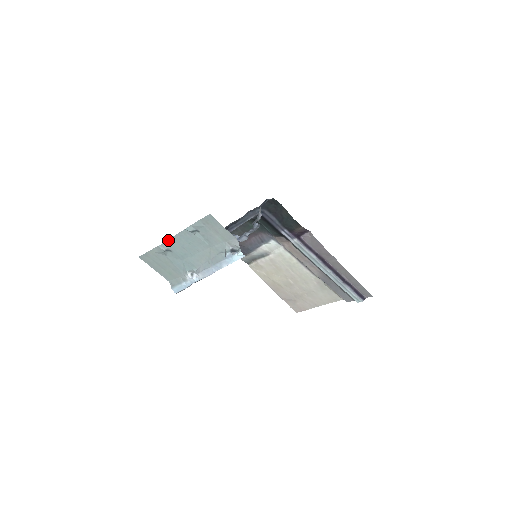
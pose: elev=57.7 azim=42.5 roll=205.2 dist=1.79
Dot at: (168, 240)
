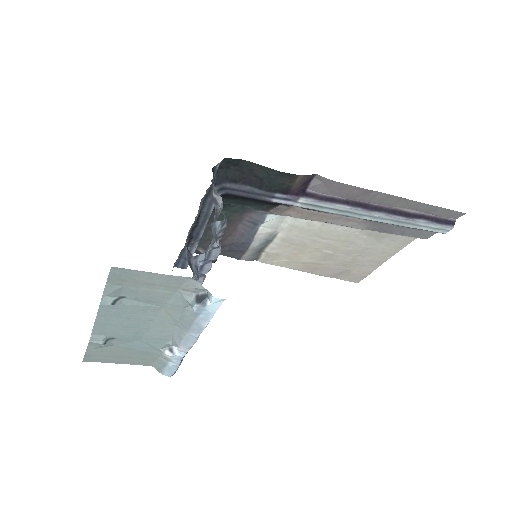
Dot at: (93, 329)
